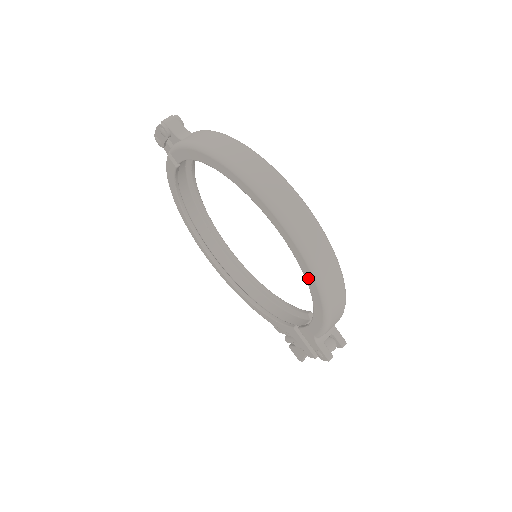
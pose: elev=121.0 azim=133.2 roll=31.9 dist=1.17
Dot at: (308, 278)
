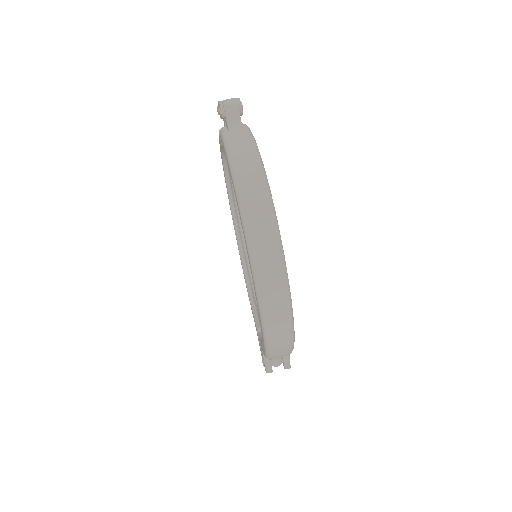
Dot at: occluded
